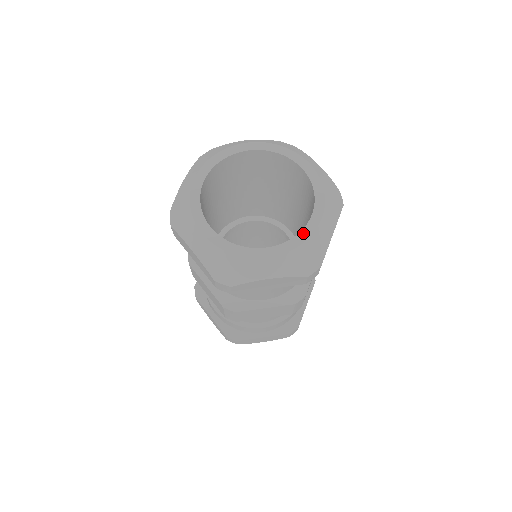
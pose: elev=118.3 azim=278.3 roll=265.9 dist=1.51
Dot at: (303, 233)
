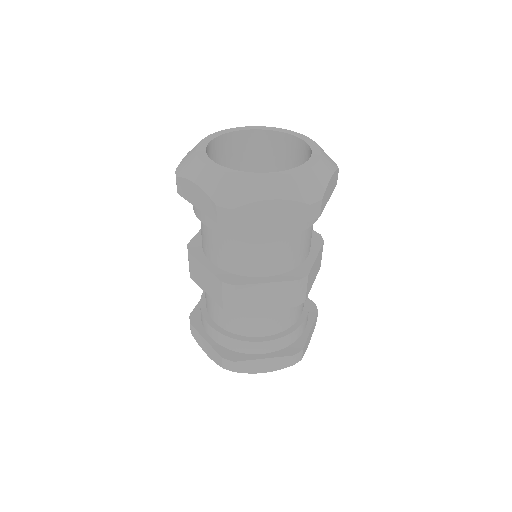
Dot at: (303, 166)
